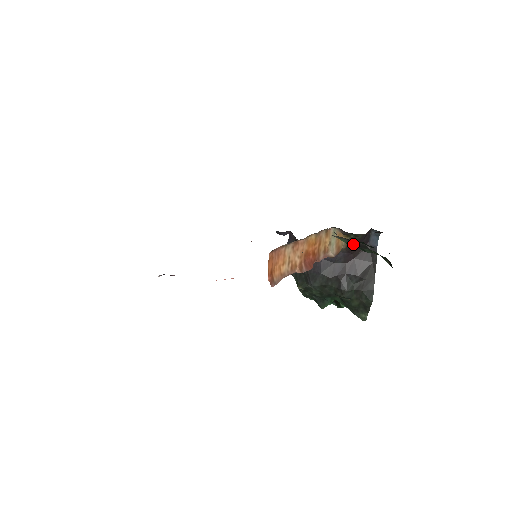
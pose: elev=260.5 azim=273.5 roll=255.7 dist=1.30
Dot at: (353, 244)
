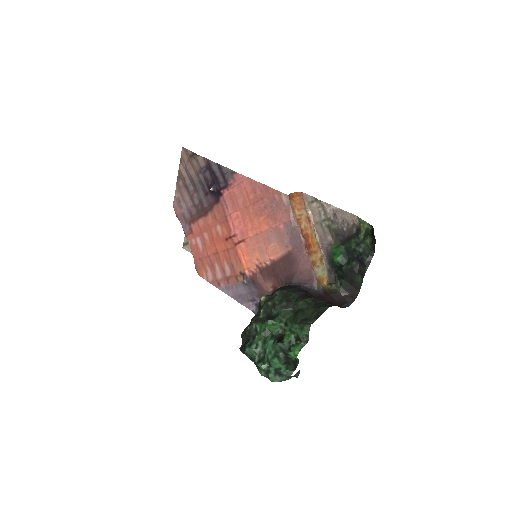
Dot at: (344, 244)
